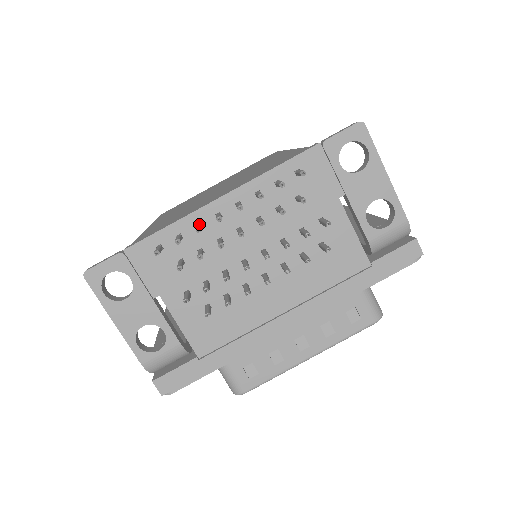
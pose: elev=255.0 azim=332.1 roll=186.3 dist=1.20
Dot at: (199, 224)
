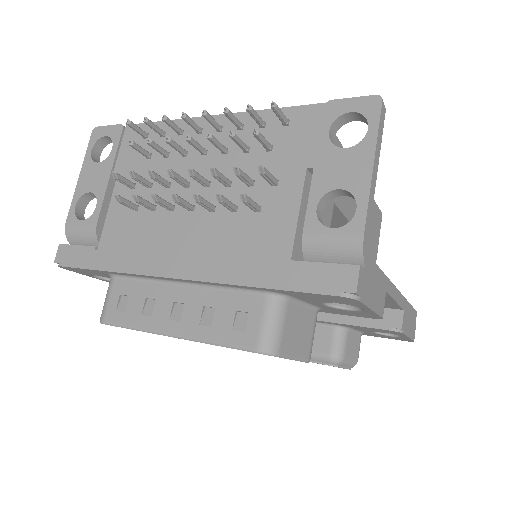
Dot at: (180, 127)
